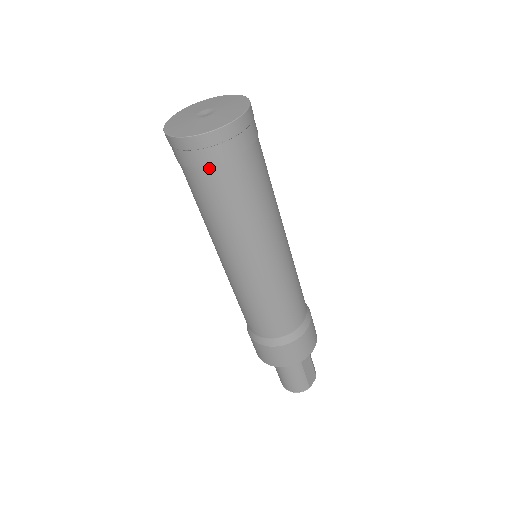
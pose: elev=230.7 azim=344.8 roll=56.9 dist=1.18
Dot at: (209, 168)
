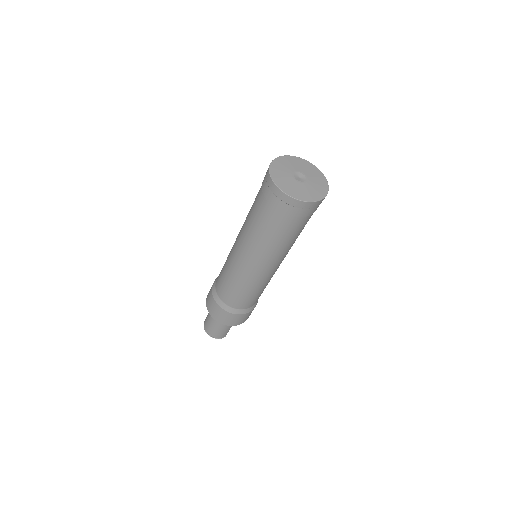
Dot at: (292, 217)
